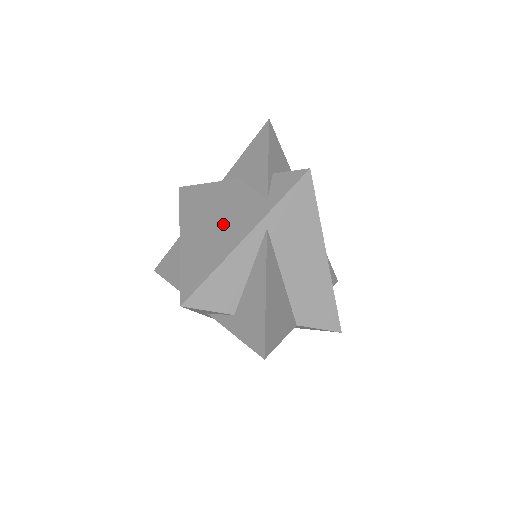
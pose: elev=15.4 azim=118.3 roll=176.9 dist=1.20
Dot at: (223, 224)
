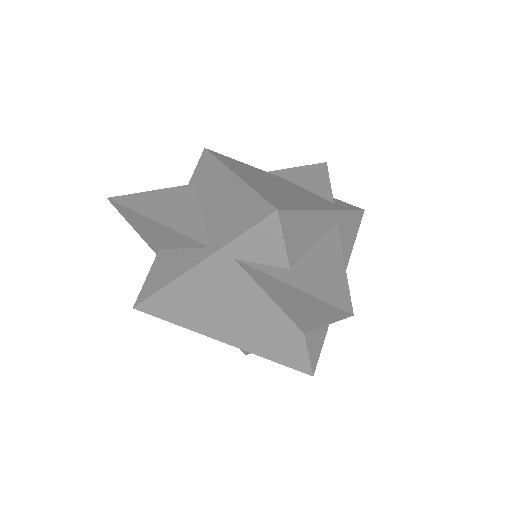
Dot at: (292, 191)
